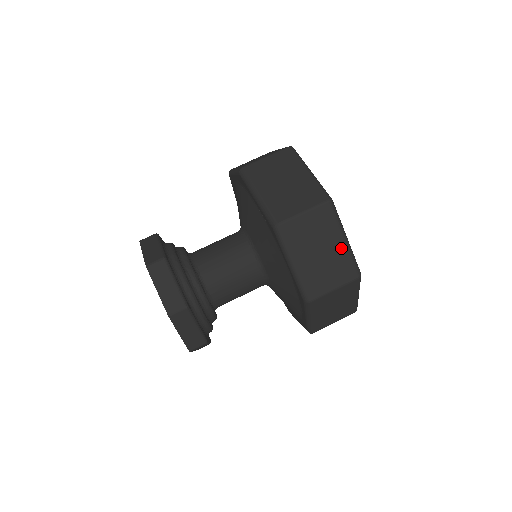
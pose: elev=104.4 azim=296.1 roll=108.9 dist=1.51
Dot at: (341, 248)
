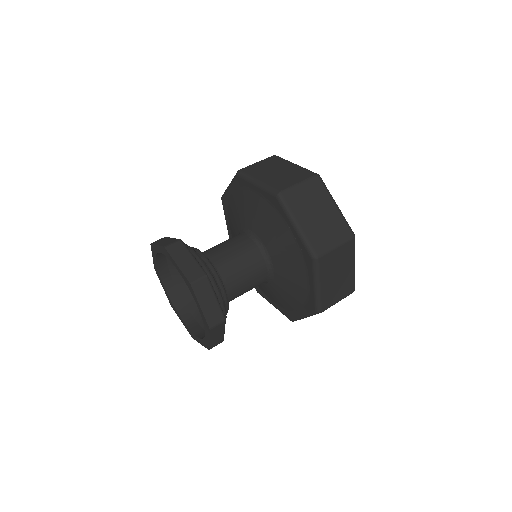
Dot at: (351, 272)
